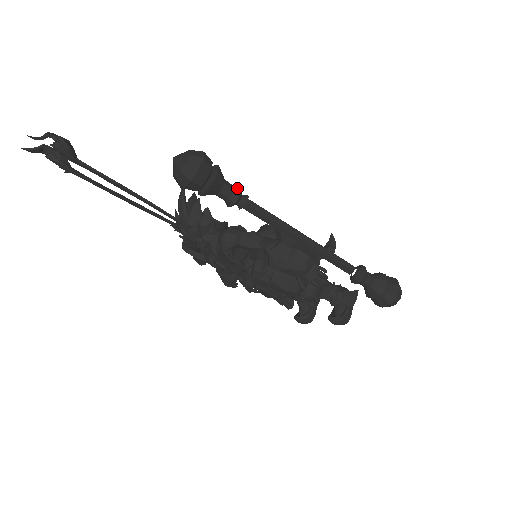
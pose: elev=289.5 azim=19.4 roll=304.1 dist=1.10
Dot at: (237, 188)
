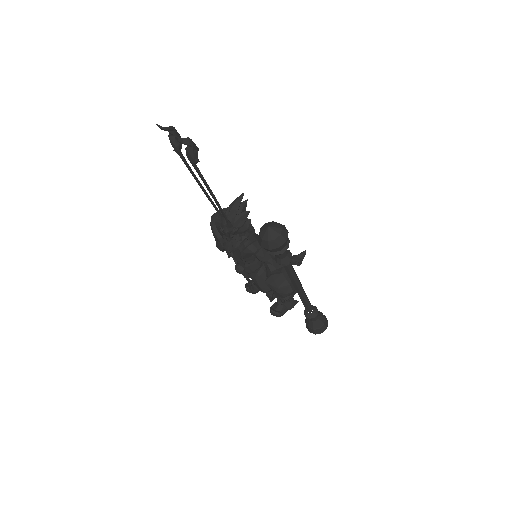
Dot at: (289, 256)
